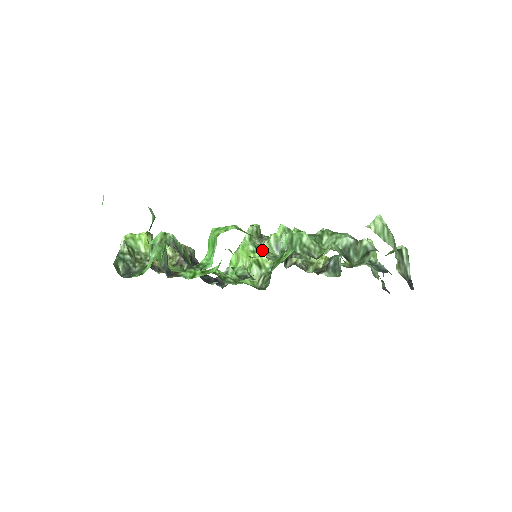
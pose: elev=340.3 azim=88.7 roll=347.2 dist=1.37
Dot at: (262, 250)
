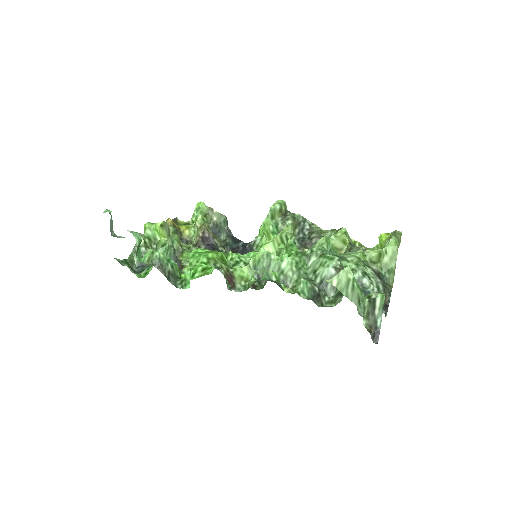
Dot at: (236, 277)
